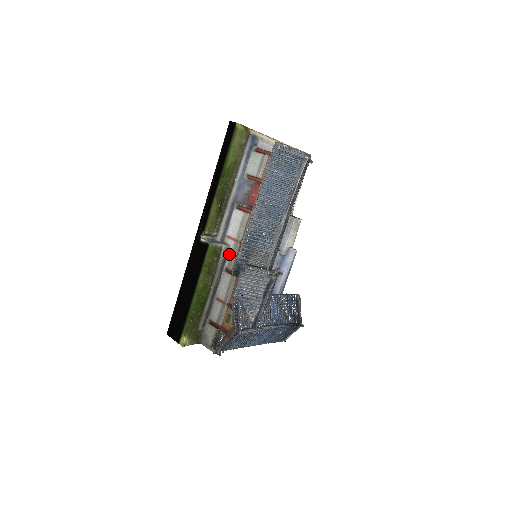
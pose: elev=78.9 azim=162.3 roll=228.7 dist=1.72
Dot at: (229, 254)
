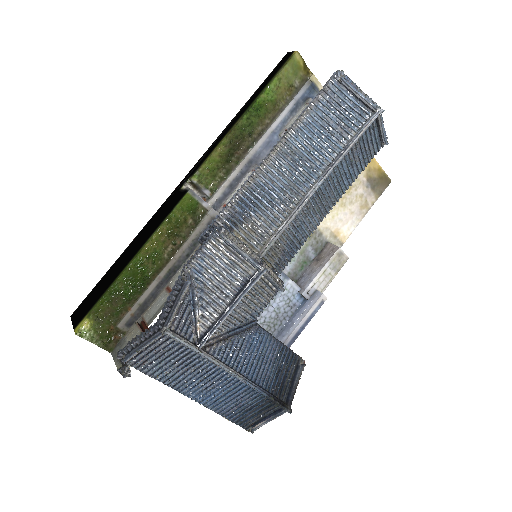
Dot at: occluded
